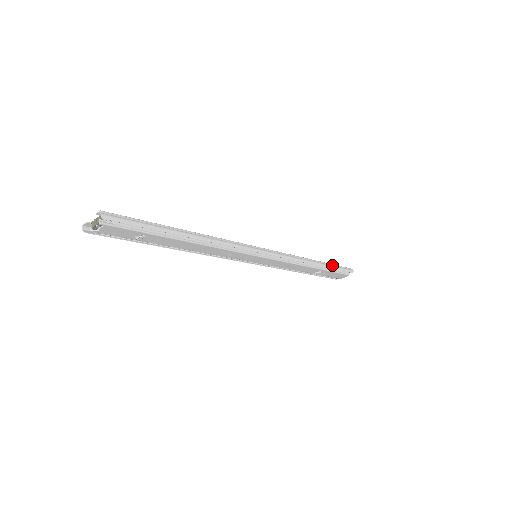
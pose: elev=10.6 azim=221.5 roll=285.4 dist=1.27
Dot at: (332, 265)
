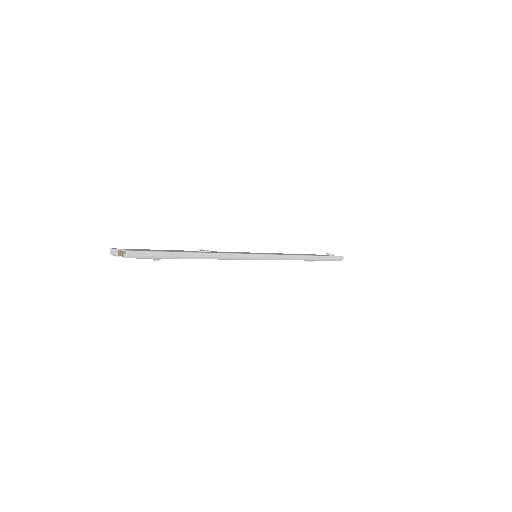
Dot at: (324, 257)
